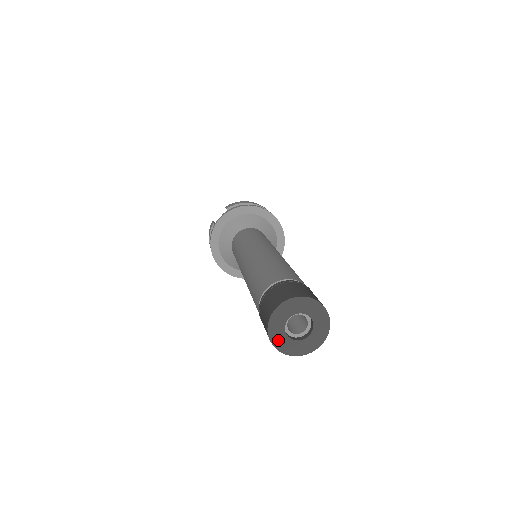
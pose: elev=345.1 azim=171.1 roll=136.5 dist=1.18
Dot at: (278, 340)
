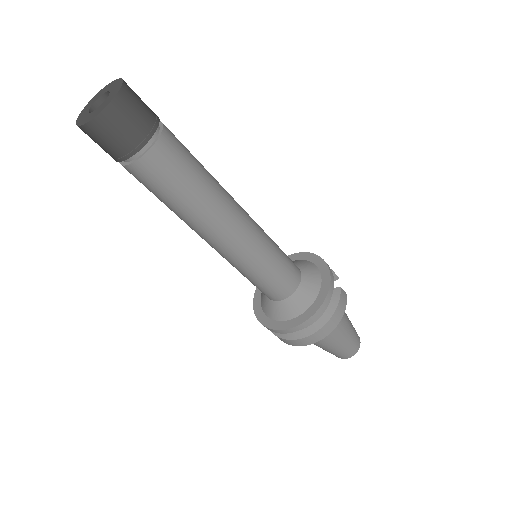
Dot at: (92, 116)
